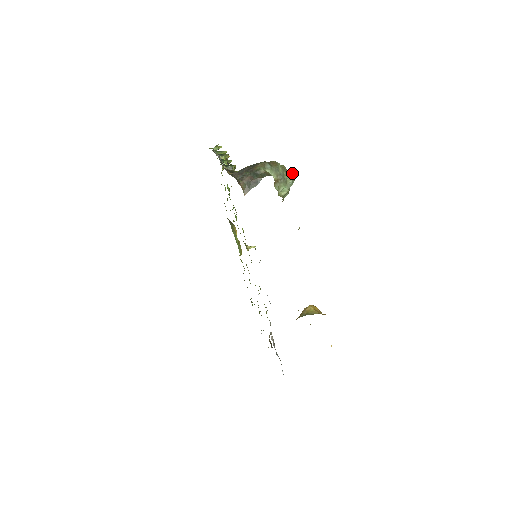
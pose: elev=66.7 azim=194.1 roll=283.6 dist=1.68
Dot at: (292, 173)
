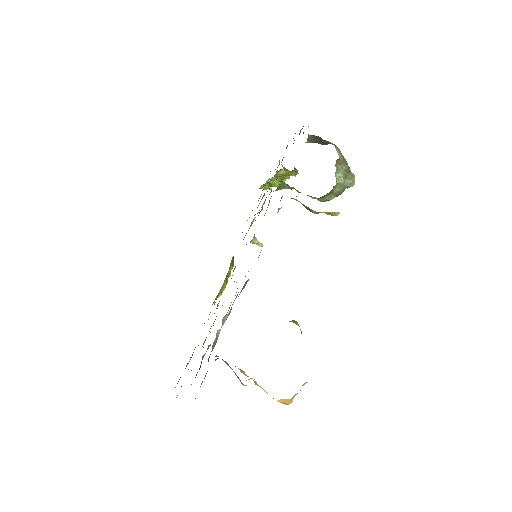
Dot at: (354, 176)
